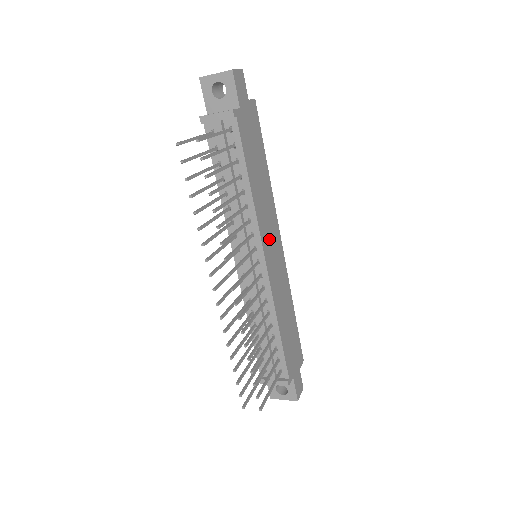
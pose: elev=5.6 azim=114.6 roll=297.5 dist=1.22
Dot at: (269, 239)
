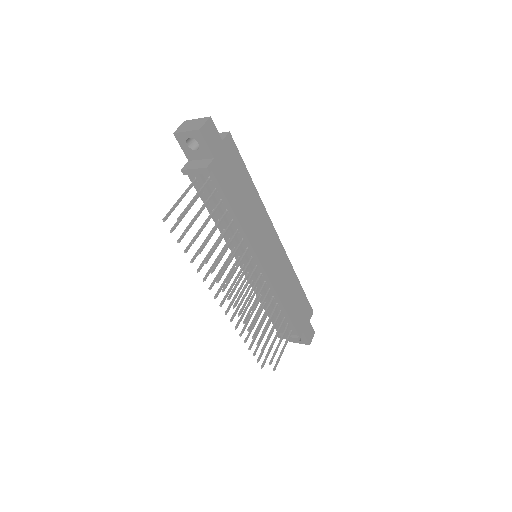
Dot at: (264, 245)
